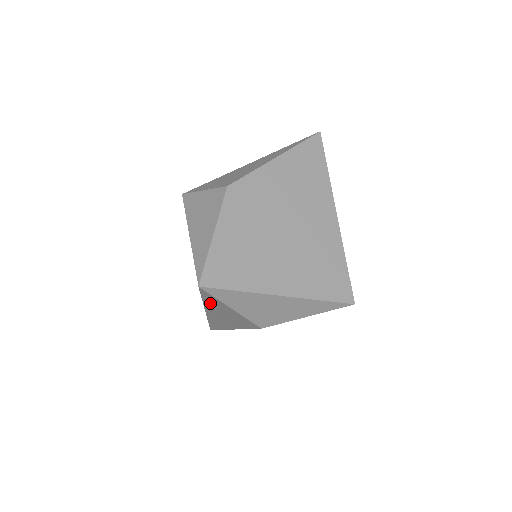
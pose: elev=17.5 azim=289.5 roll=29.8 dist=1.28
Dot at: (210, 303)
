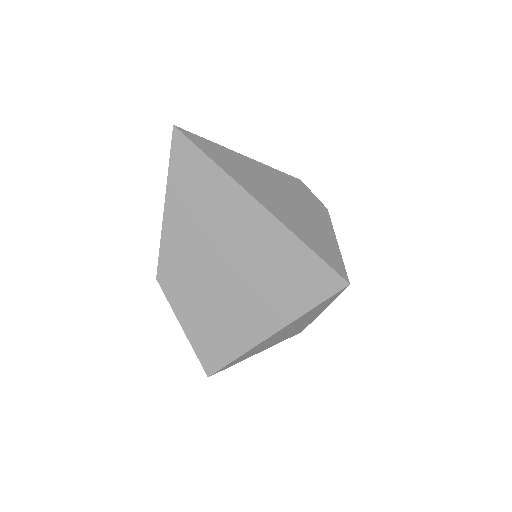
Dot at: occluded
